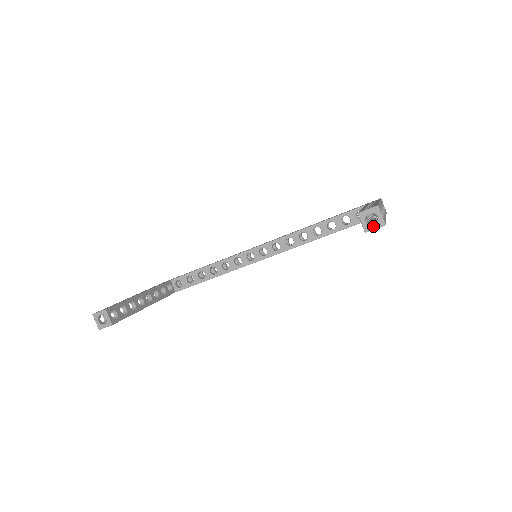
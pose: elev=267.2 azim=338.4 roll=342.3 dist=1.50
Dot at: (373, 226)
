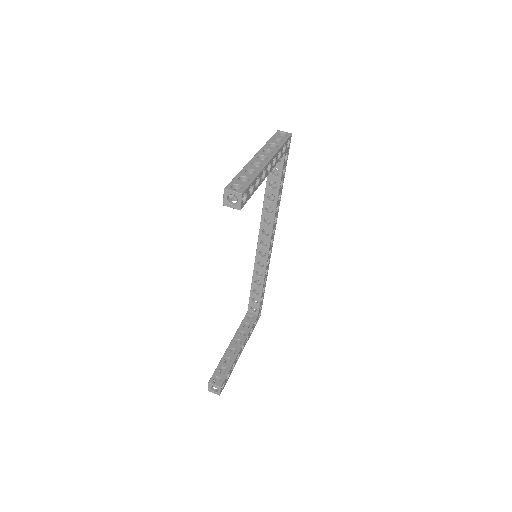
Dot at: (238, 202)
